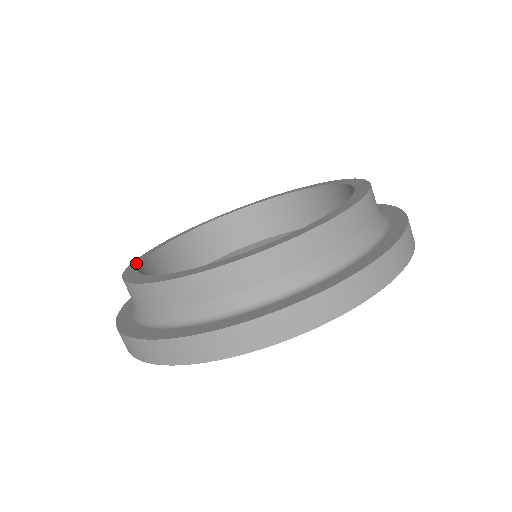
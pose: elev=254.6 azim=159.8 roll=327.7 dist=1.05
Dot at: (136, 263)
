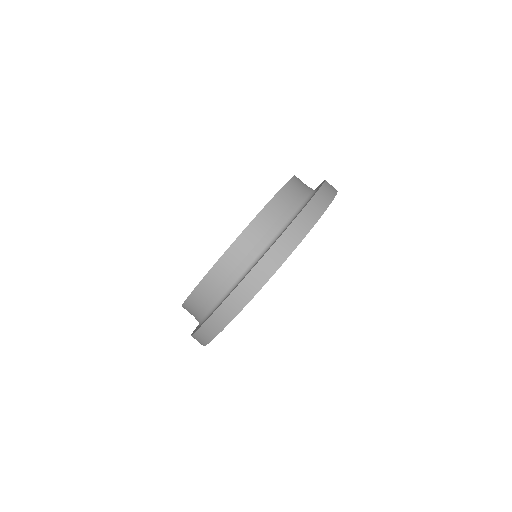
Dot at: occluded
